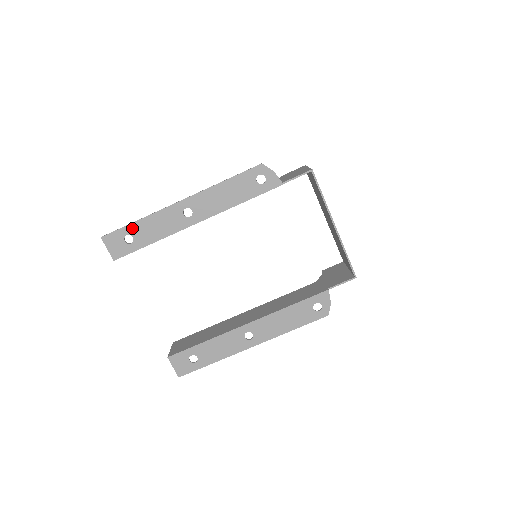
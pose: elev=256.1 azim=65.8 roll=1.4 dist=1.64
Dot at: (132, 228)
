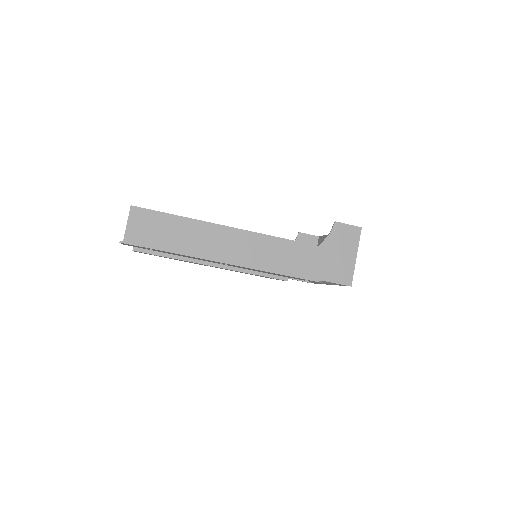
Dot at: occluded
